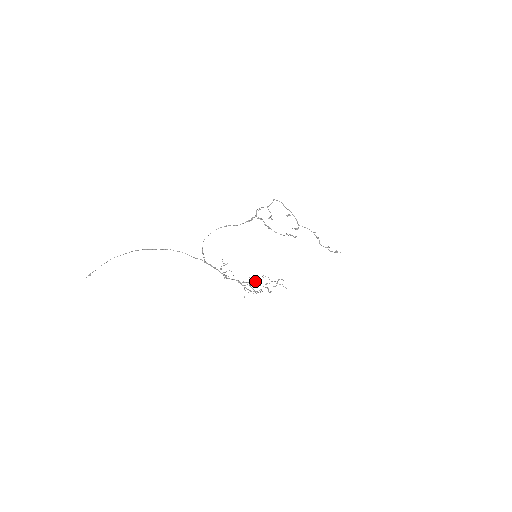
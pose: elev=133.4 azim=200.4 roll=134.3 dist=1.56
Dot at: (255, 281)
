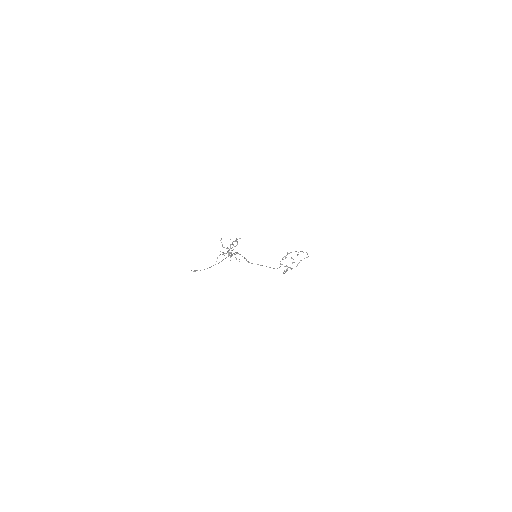
Dot at: occluded
